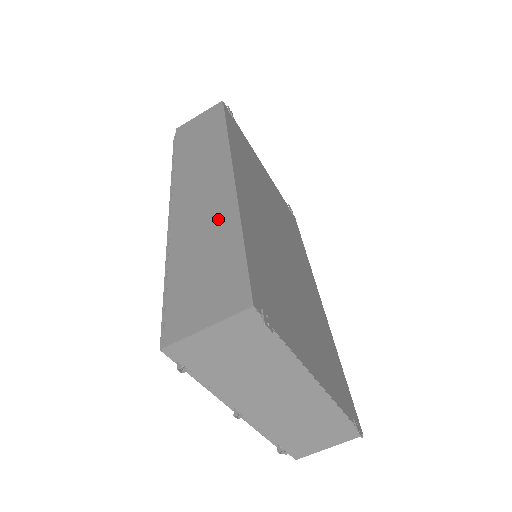
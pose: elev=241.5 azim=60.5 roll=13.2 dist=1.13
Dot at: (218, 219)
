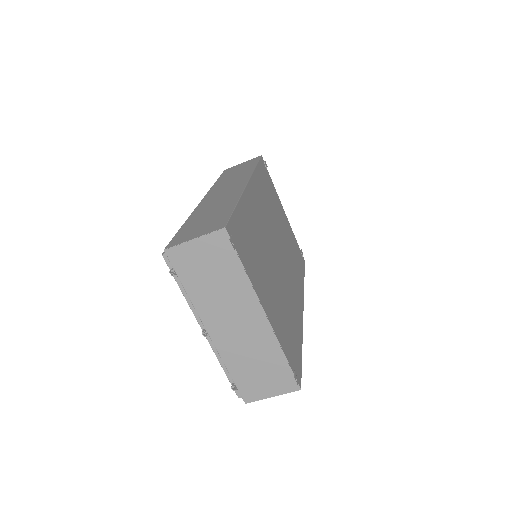
Dot at: (226, 200)
